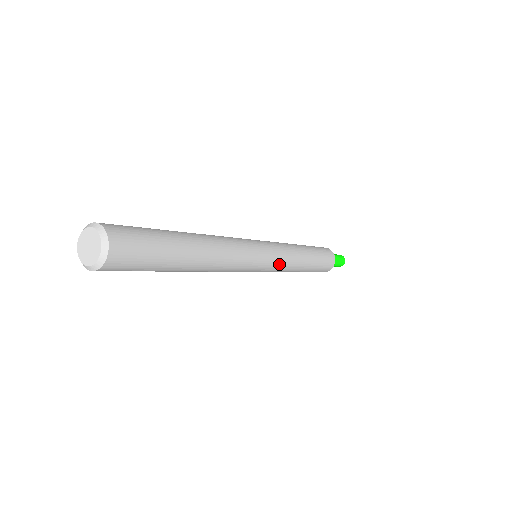
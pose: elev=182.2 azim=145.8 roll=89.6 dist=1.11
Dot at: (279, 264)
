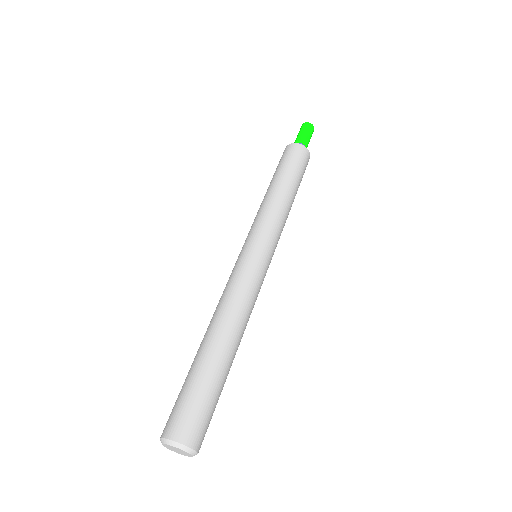
Dot at: (276, 245)
